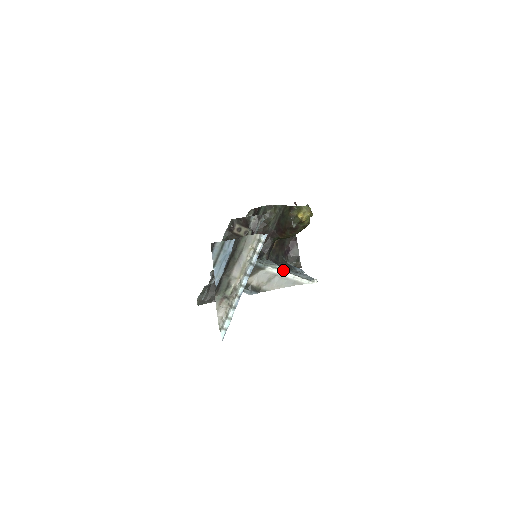
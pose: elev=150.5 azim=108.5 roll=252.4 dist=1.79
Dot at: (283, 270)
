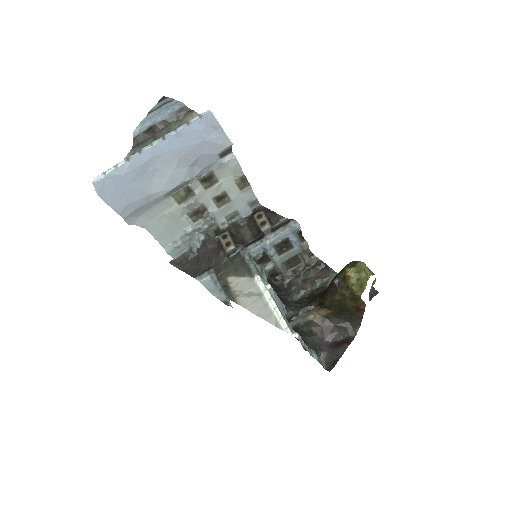
Dot at: (270, 291)
